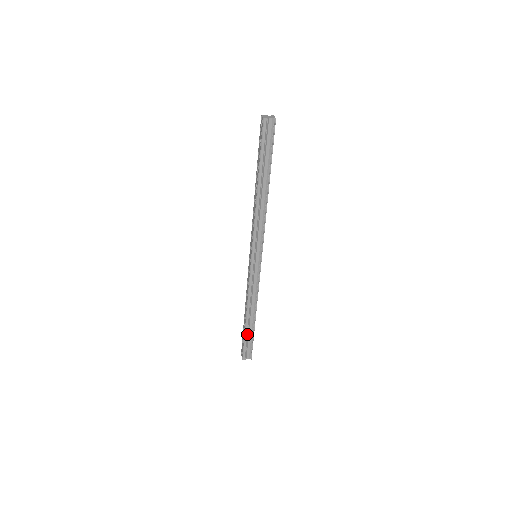
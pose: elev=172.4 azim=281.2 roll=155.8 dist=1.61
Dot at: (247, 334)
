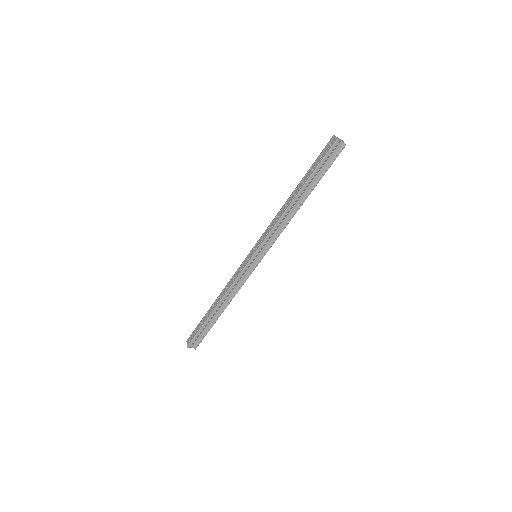
Dot at: (206, 324)
